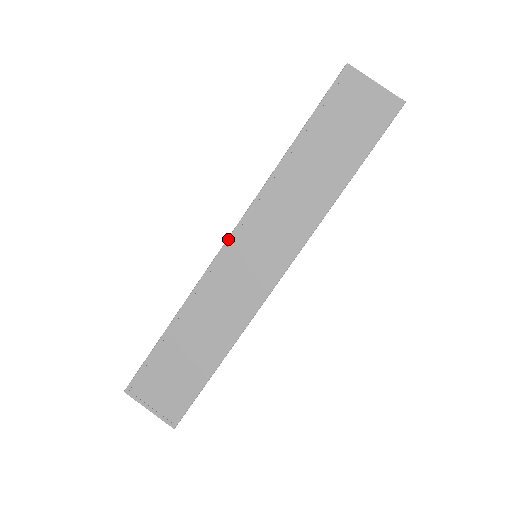
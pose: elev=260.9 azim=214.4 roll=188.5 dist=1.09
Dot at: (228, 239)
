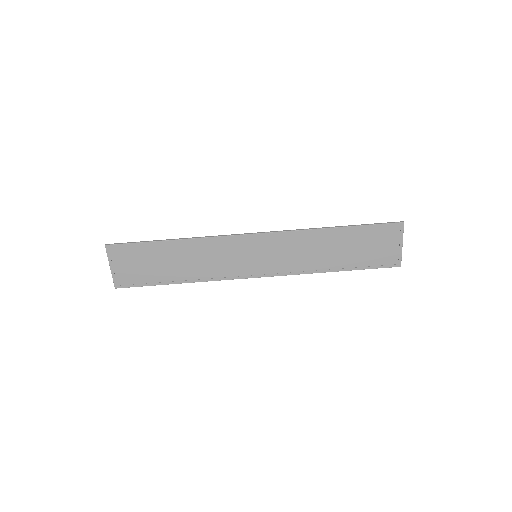
Dot at: (253, 234)
